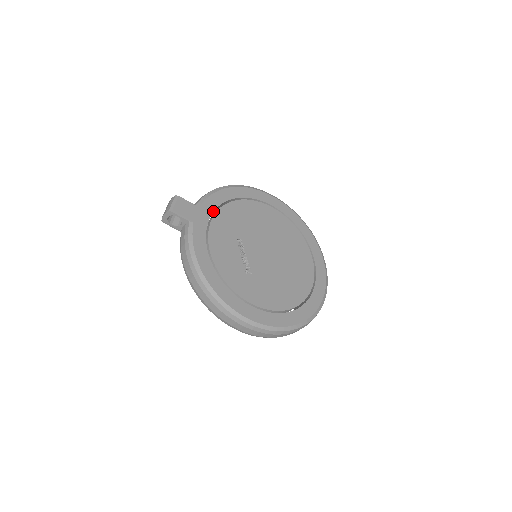
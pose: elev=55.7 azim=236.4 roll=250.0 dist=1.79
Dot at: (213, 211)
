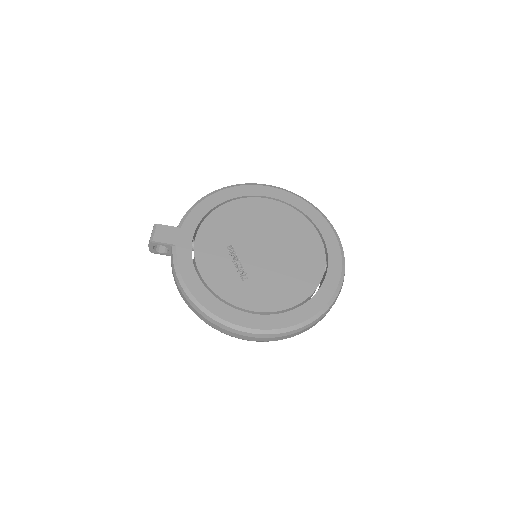
Dot at: (196, 226)
